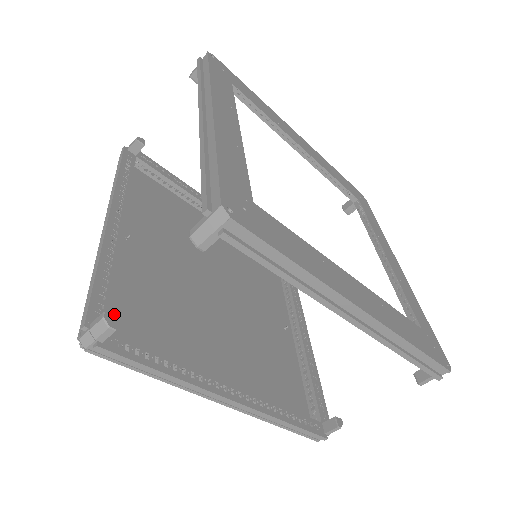
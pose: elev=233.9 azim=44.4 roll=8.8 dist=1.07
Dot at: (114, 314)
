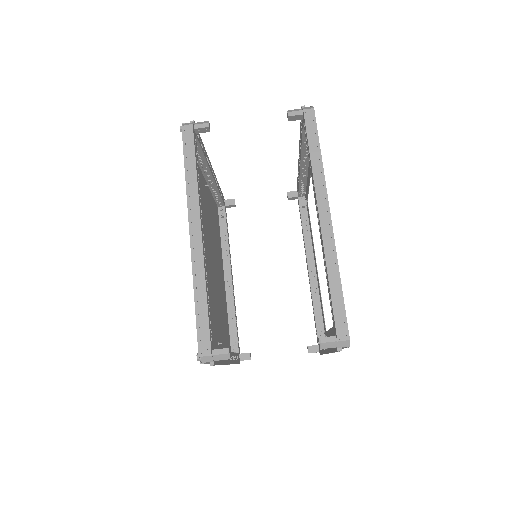
Dot at: occluded
